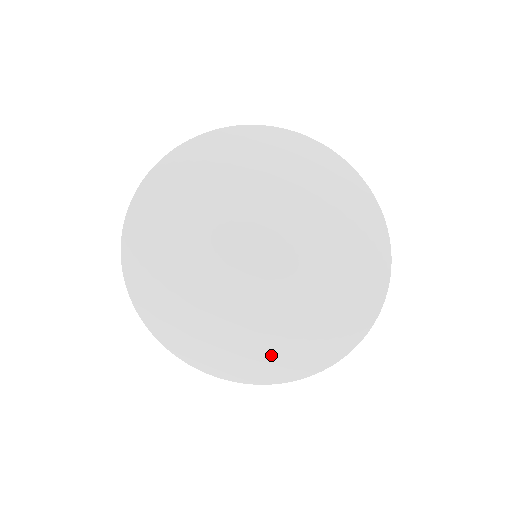
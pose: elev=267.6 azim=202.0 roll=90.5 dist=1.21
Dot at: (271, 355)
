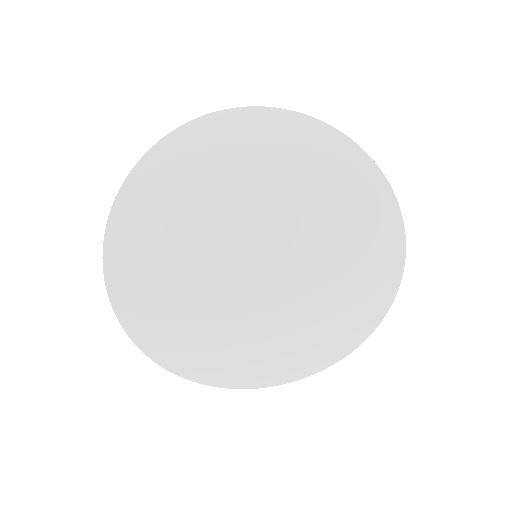
Dot at: (328, 336)
